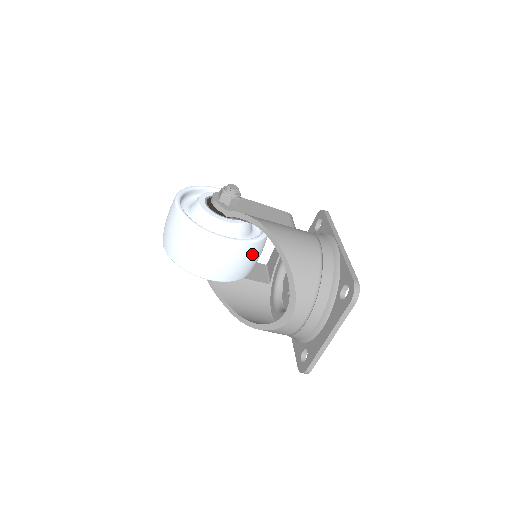
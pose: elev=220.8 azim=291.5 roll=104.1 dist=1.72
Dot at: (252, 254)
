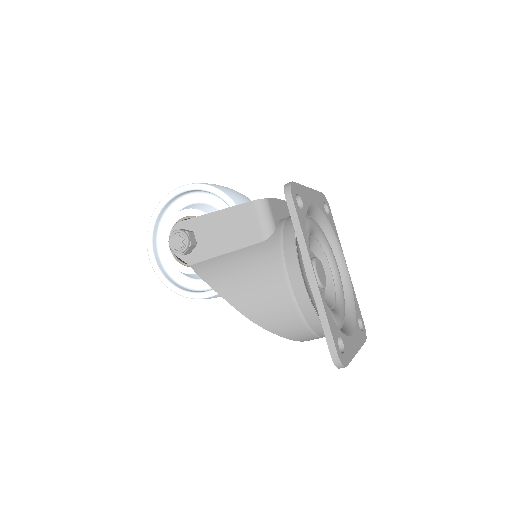
Dot at: occluded
